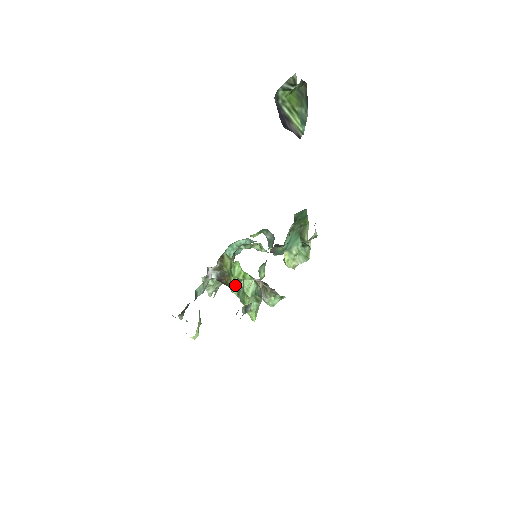
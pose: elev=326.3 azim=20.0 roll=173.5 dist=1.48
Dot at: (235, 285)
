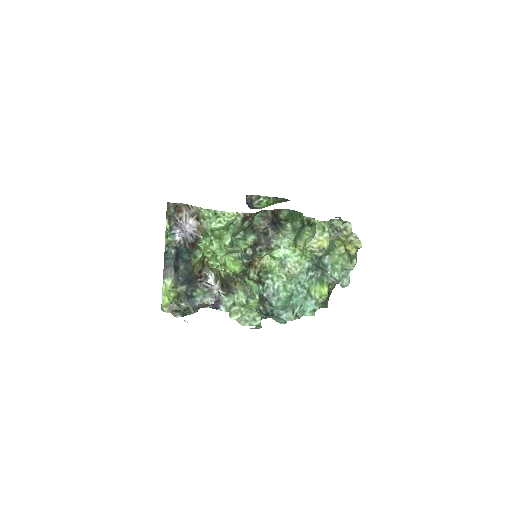
Dot at: (212, 262)
